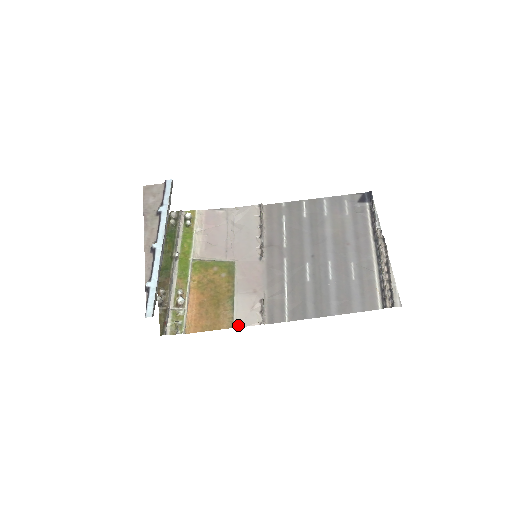
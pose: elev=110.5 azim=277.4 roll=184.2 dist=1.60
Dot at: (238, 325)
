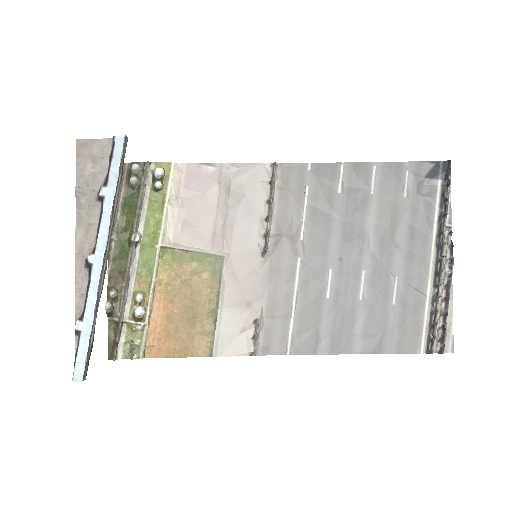
Dot at: (219, 353)
